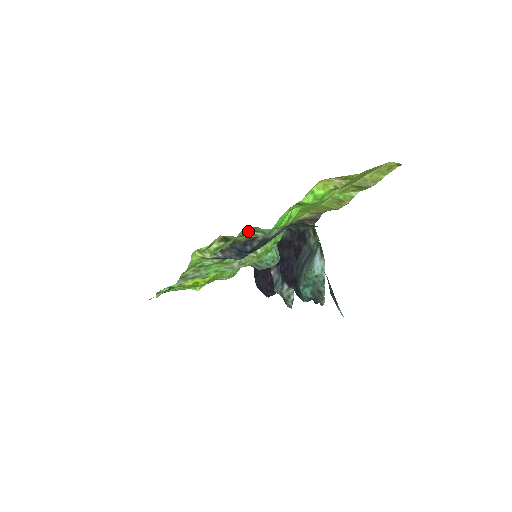
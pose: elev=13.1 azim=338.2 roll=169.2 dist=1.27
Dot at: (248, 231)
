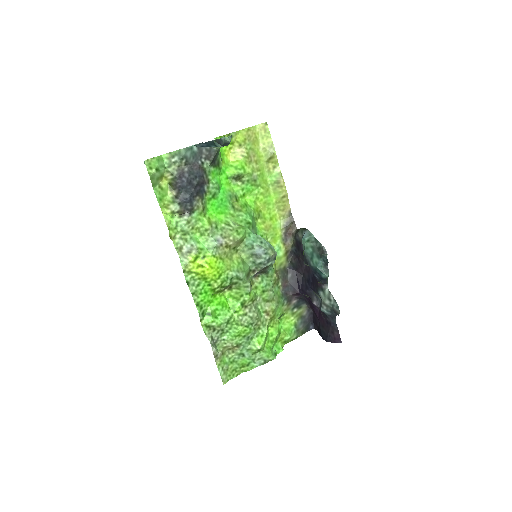
Dot at: (168, 160)
